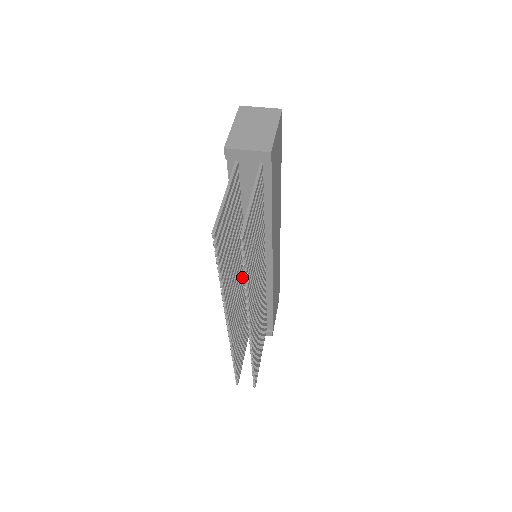
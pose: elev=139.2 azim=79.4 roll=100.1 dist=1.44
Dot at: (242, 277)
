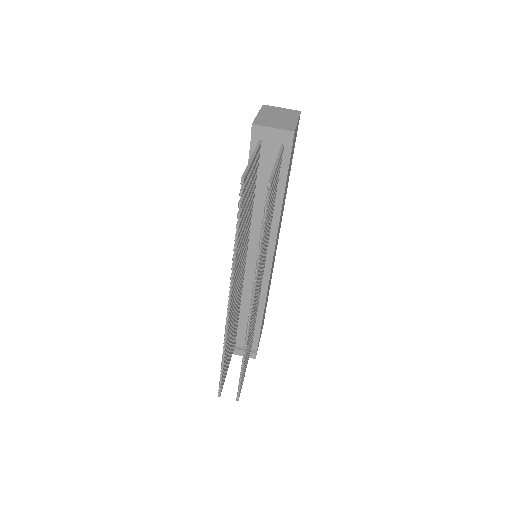
Dot at: (242, 271)
